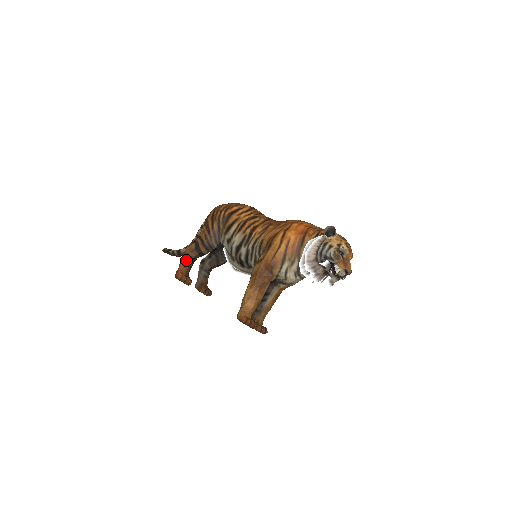
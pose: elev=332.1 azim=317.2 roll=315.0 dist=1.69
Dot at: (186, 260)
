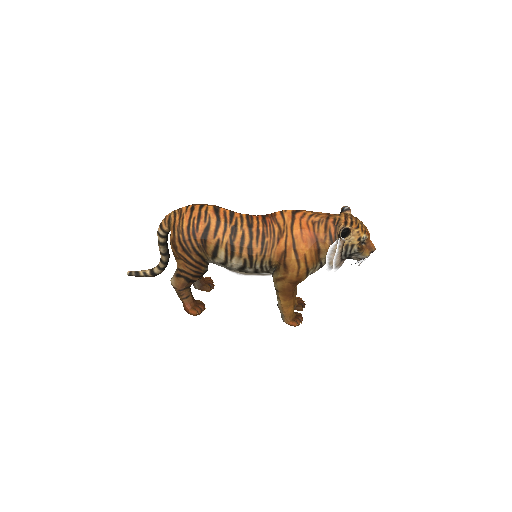
Dot at: (185, 294)
